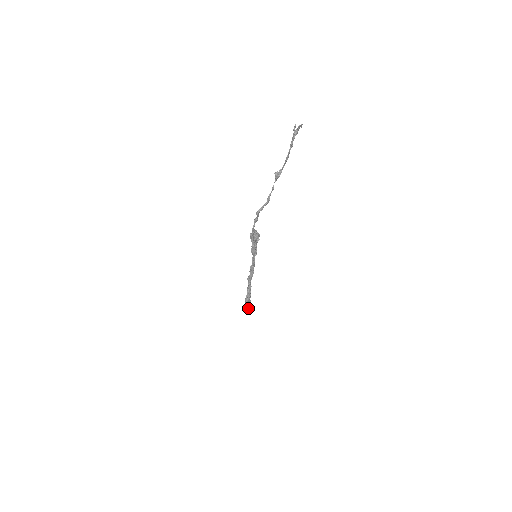
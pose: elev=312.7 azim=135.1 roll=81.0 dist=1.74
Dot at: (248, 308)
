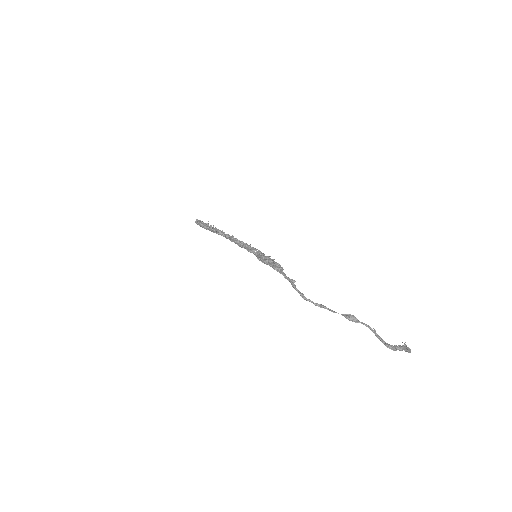
Dot at: (198, 224)
